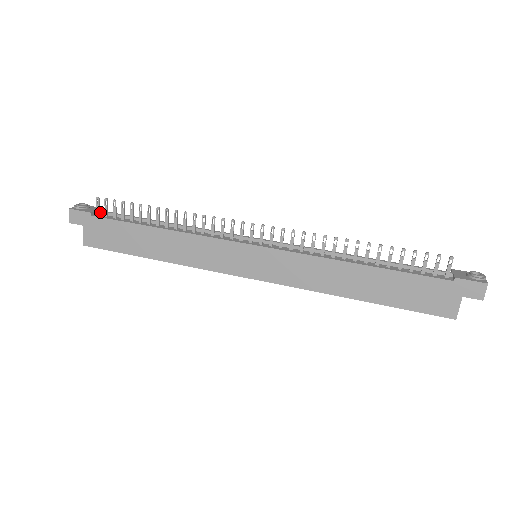
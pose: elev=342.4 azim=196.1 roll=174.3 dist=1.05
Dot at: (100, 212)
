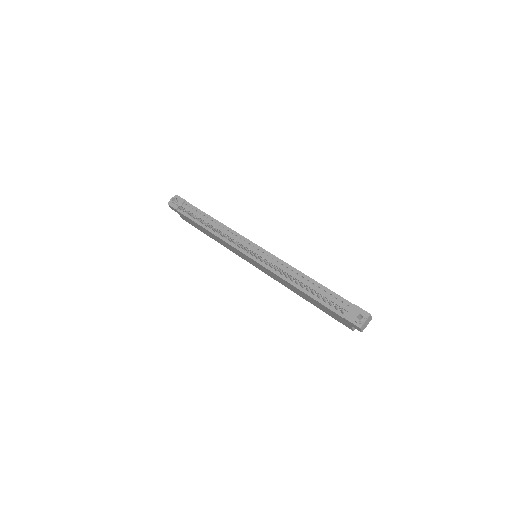
Dot at: (182, 207)
